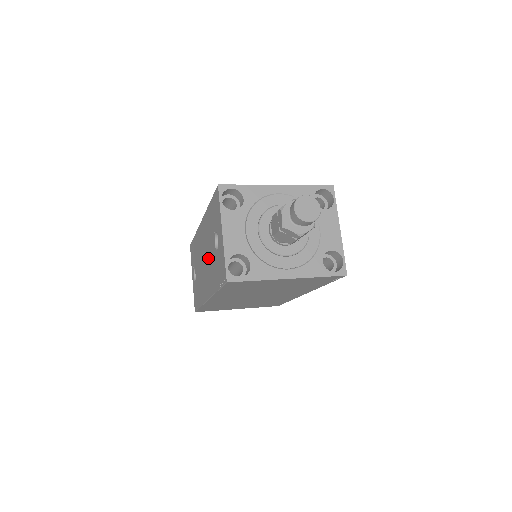
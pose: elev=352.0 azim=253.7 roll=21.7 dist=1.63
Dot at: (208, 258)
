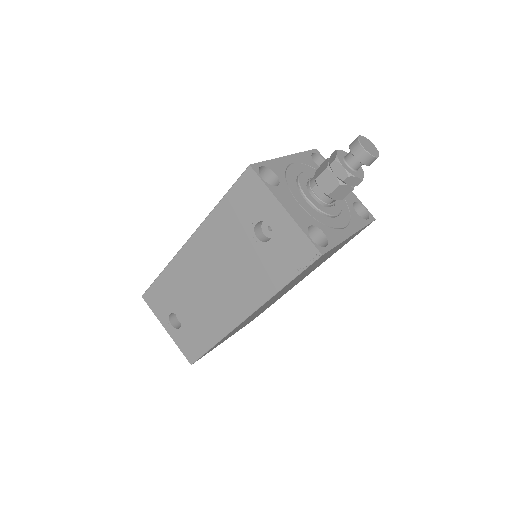
Dot at: (234, 268)
